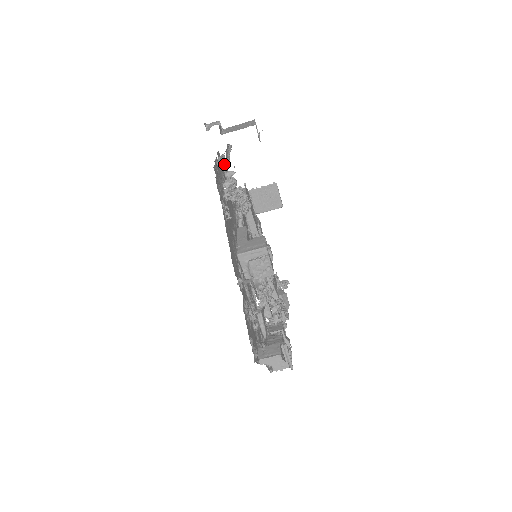
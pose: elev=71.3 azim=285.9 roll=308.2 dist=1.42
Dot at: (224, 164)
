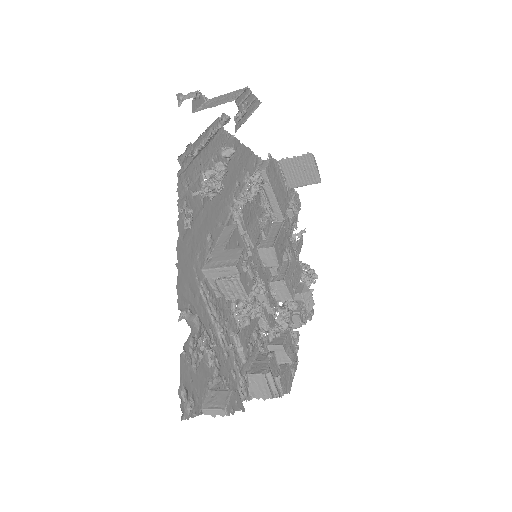
Dot at: (191, 154)
